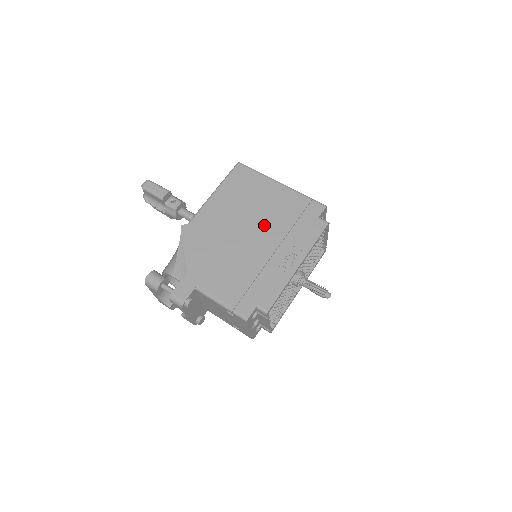
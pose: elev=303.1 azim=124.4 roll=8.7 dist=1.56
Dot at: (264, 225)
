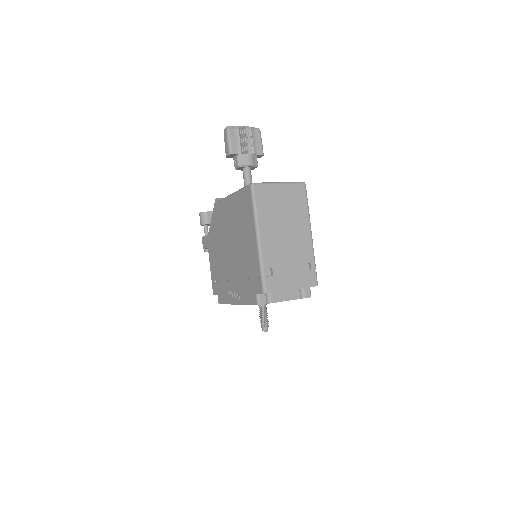
Dot at: (237, 256)
